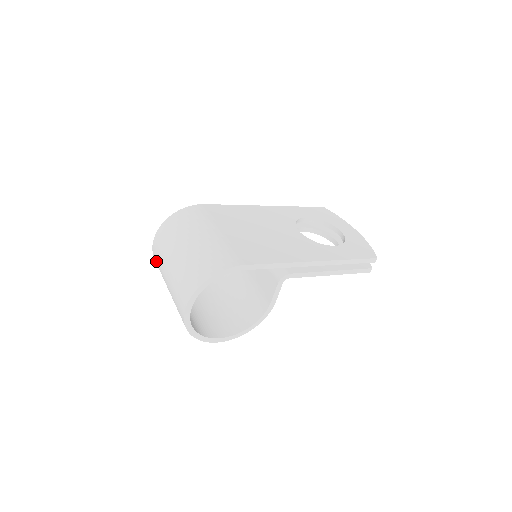
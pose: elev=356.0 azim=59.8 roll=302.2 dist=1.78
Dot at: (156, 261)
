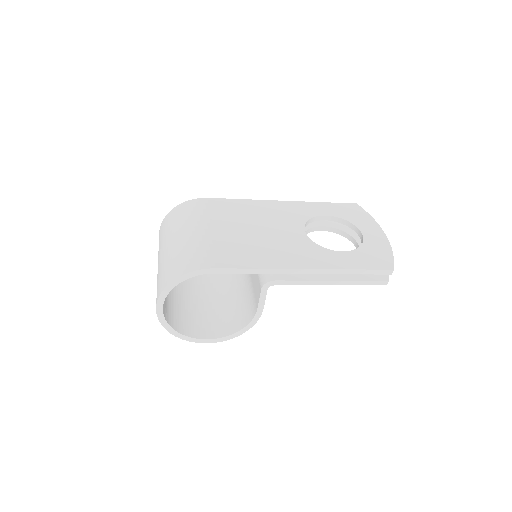
Dot at: occluded
